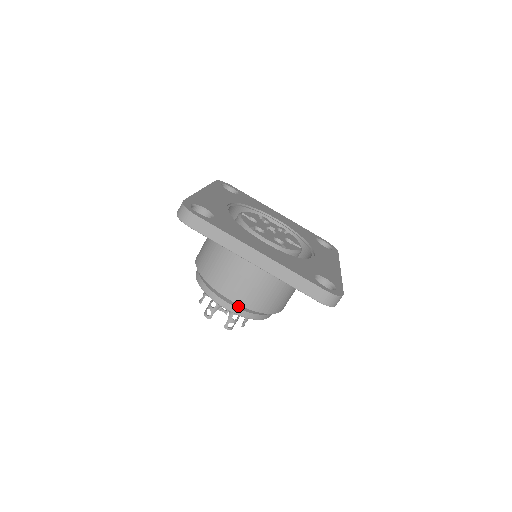
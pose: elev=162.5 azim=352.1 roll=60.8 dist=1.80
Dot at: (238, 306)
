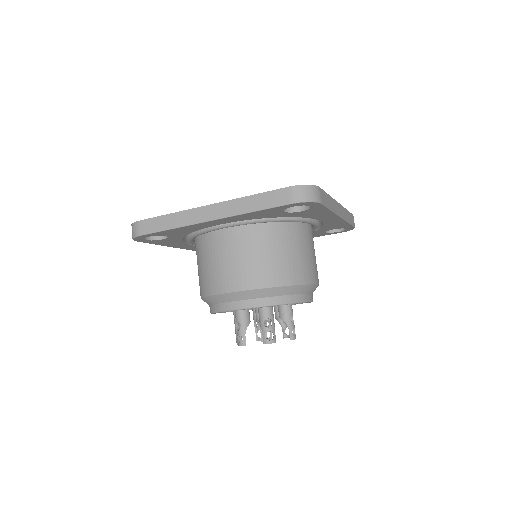
Dot at: (246, 295)
